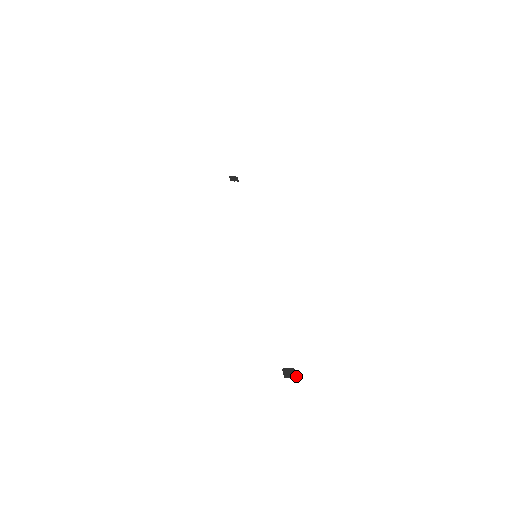
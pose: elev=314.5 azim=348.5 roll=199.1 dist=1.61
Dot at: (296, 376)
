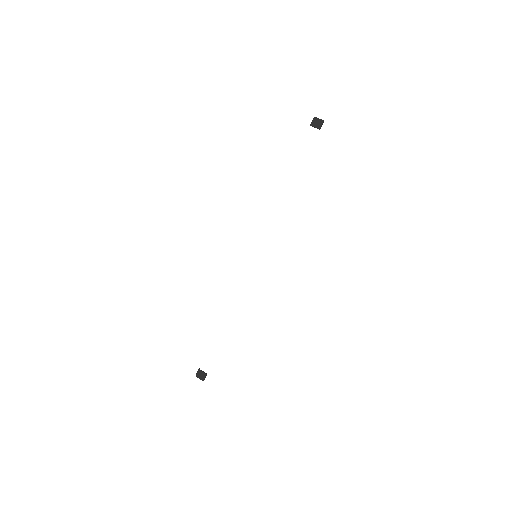
Dot at: (203, 380)
